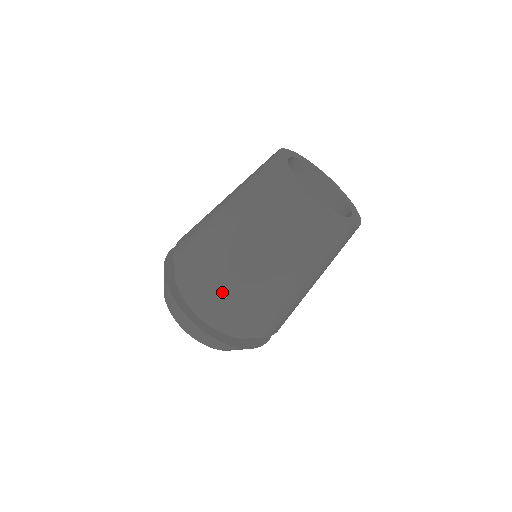
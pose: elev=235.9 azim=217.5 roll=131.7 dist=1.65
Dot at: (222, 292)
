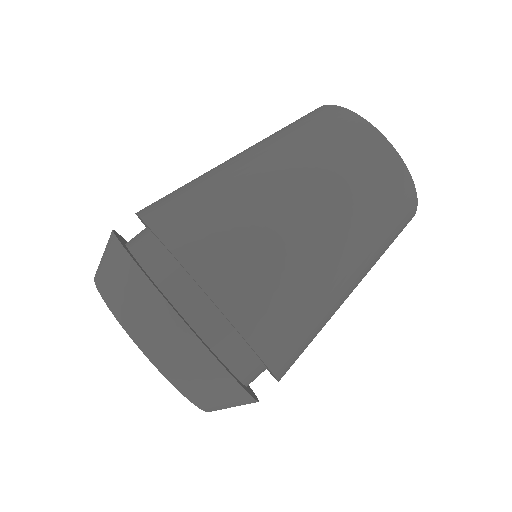
Dot at: (282, 306)
